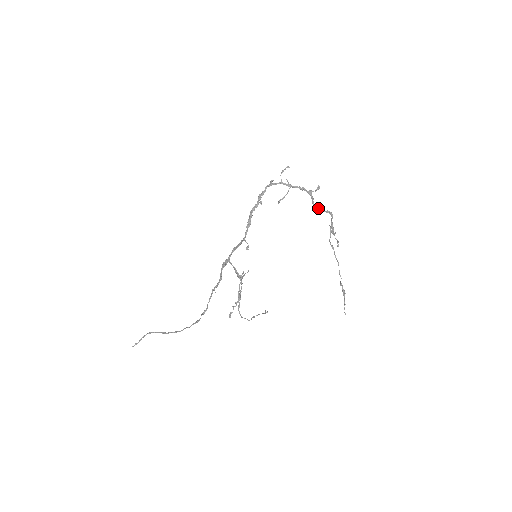
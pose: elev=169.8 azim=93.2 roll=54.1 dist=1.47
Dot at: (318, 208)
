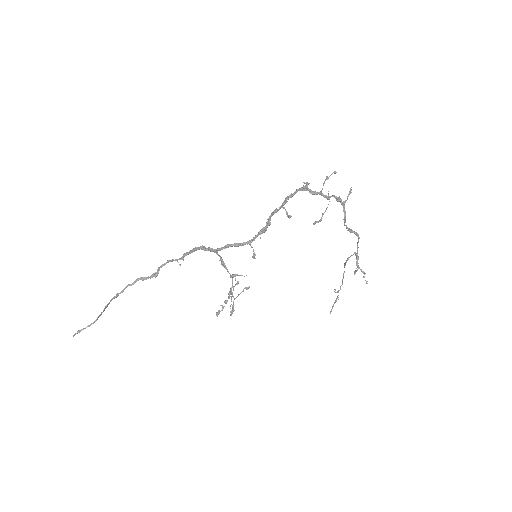
Dot at: (348, 228)
